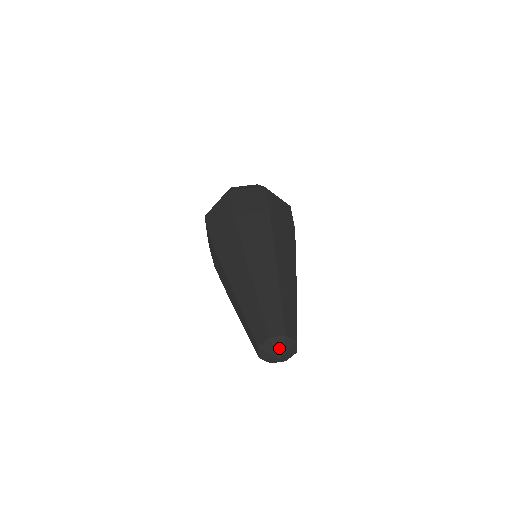
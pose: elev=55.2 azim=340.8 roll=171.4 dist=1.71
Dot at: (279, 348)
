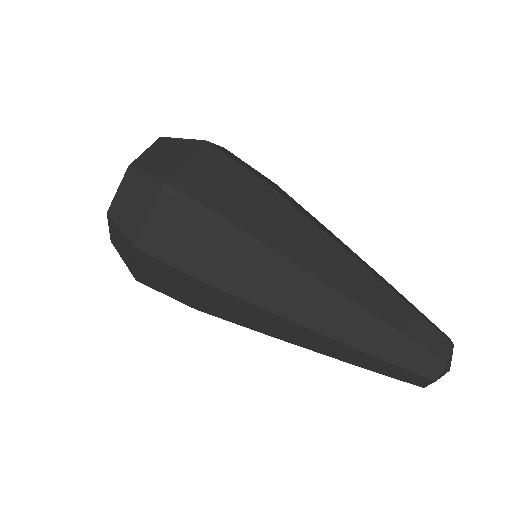
Dot at: occluded
